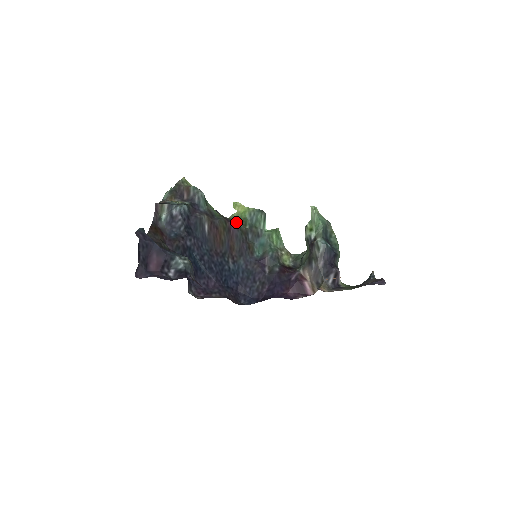
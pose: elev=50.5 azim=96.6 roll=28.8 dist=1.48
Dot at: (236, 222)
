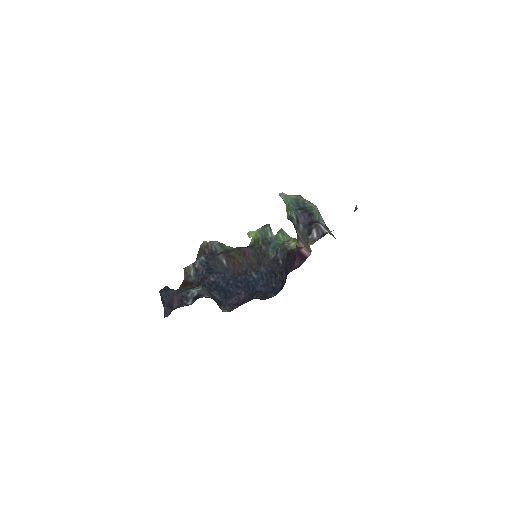
Dot at: (252, 245)
